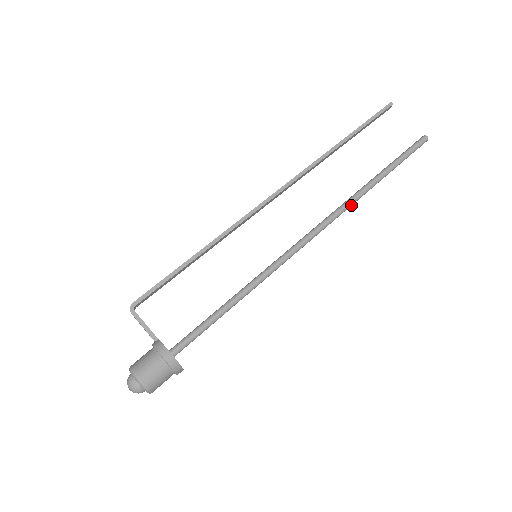
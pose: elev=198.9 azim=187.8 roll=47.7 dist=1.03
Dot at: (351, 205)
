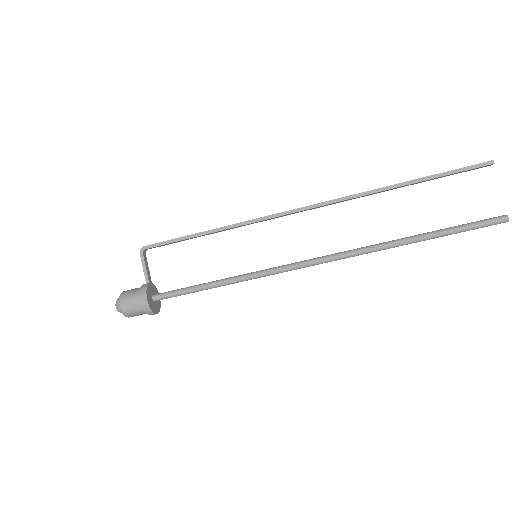
Dot at: (371, 252)
